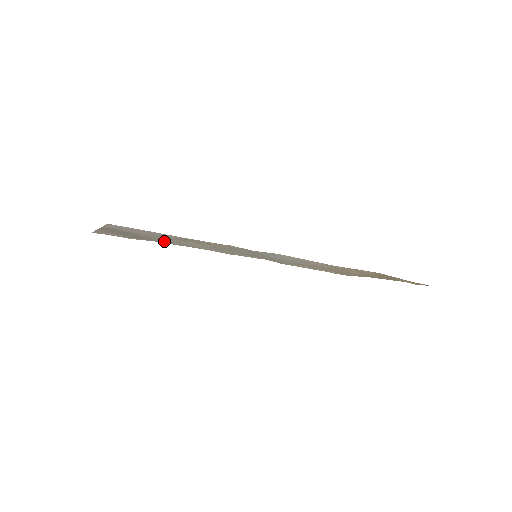
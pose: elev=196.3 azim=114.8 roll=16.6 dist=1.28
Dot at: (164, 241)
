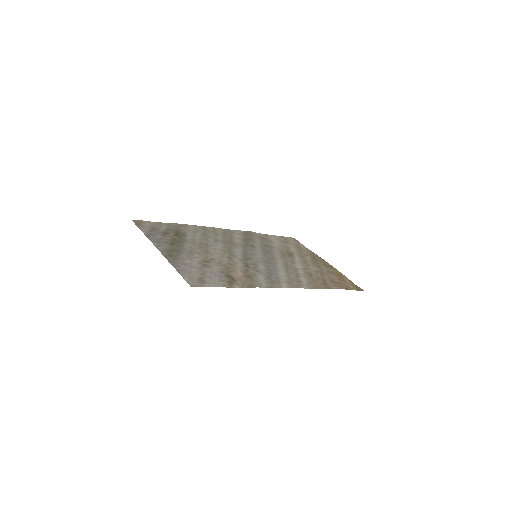
Dot at: (190, 235)
